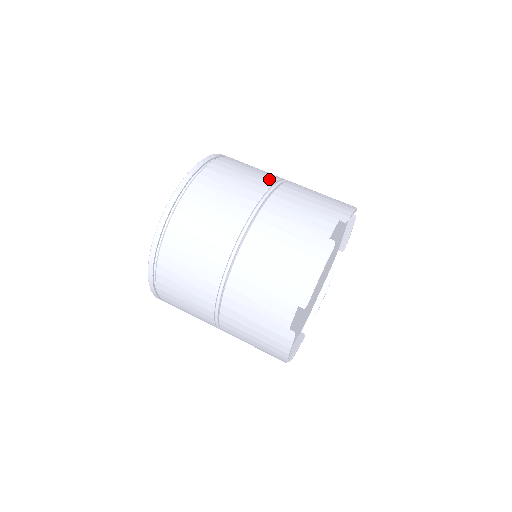
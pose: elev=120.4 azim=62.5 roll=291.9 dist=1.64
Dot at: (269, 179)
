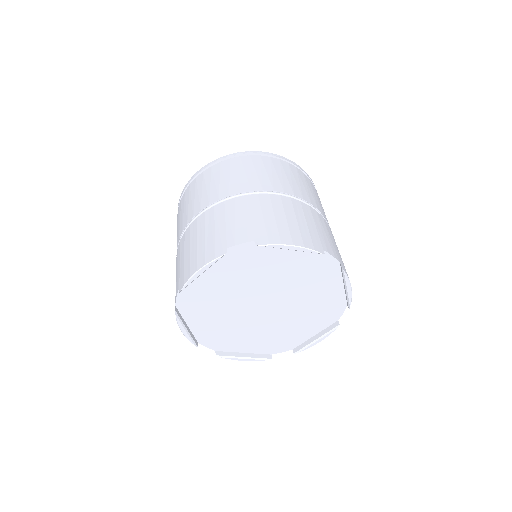
Dot at: occluded
